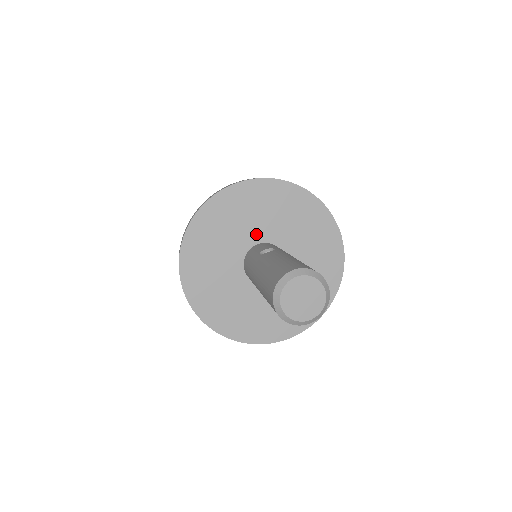
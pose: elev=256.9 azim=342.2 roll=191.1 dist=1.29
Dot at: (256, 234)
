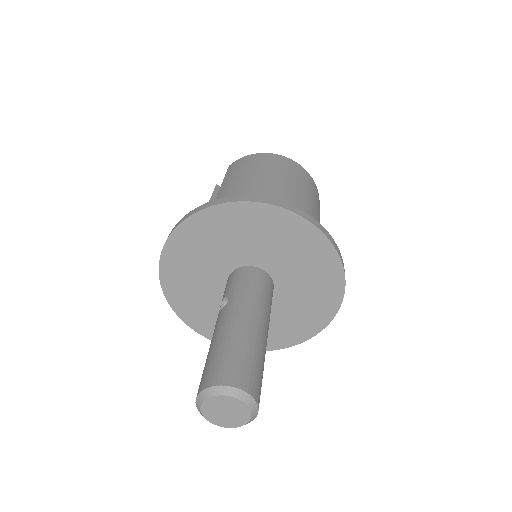
Dot at: (222, 267)
